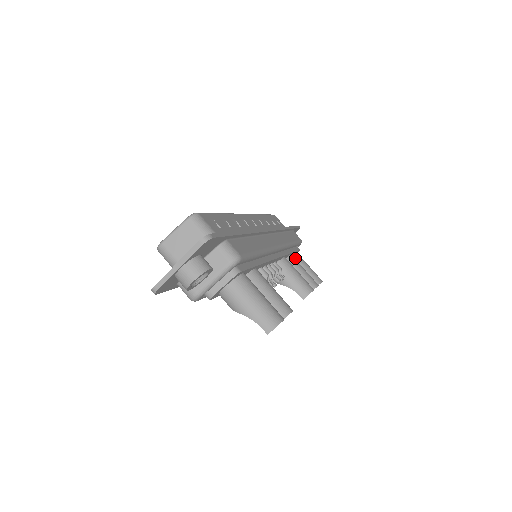
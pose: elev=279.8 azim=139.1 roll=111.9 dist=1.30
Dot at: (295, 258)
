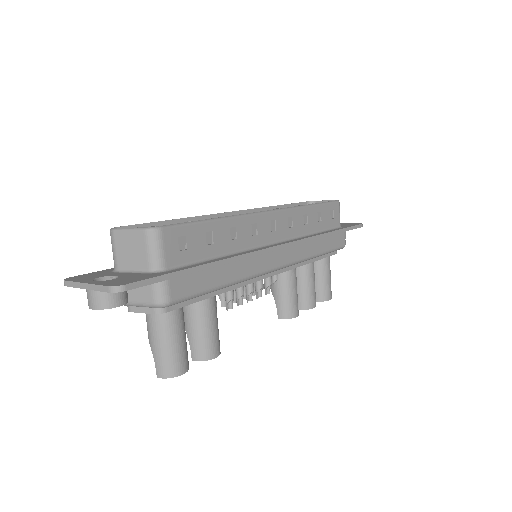
Dot at: (320, 261)
